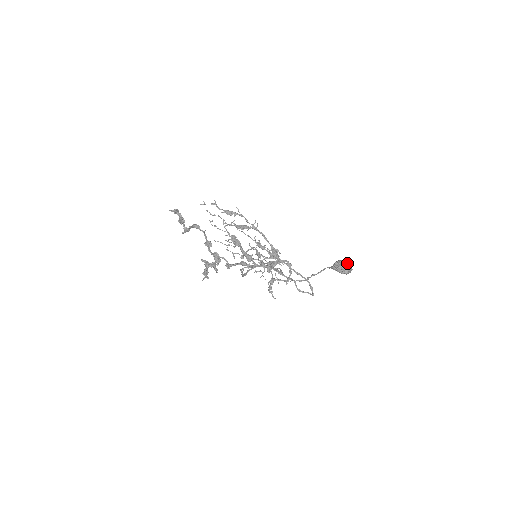
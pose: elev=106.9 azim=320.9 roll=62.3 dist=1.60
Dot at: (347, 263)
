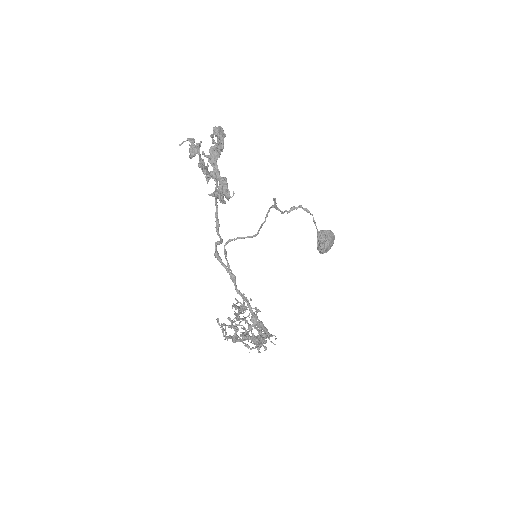
Dot at: (332, 245)
